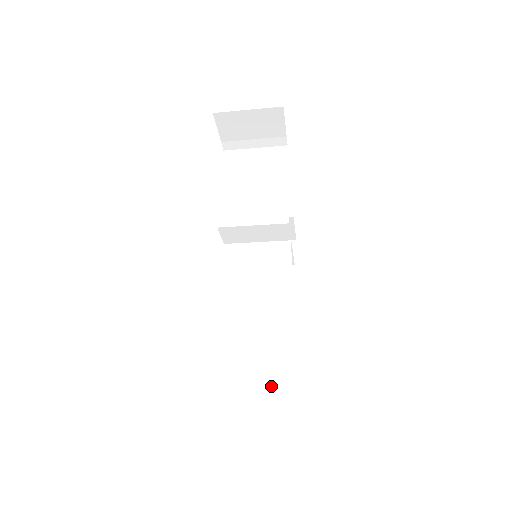
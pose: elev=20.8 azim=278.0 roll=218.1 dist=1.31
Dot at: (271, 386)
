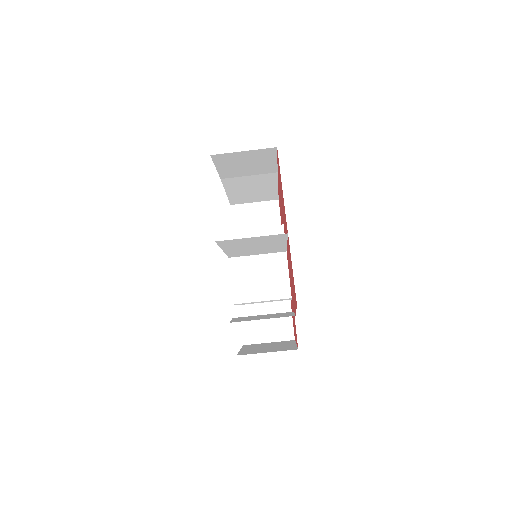
Dot at: occluded
